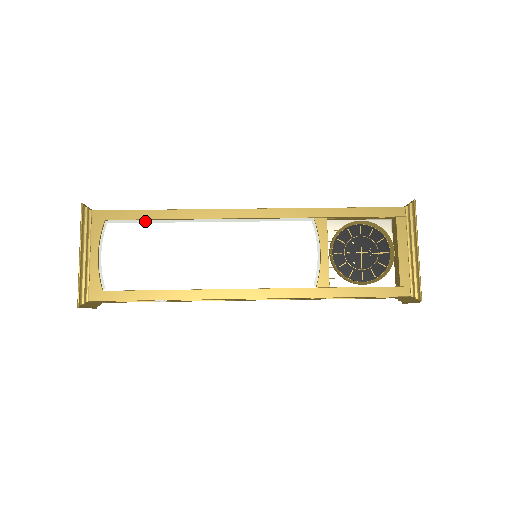
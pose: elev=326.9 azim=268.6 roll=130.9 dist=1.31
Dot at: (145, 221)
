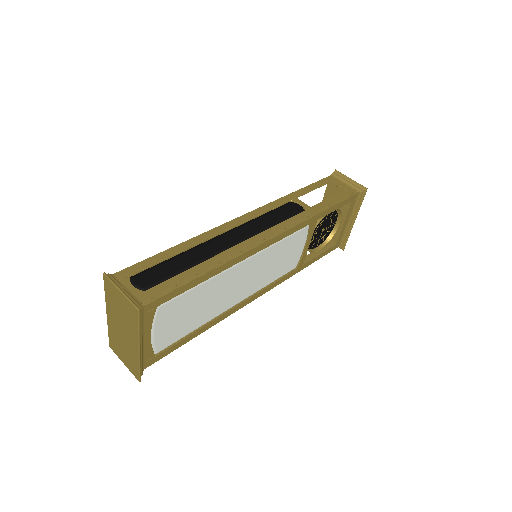
Dot at: (193, 287)
